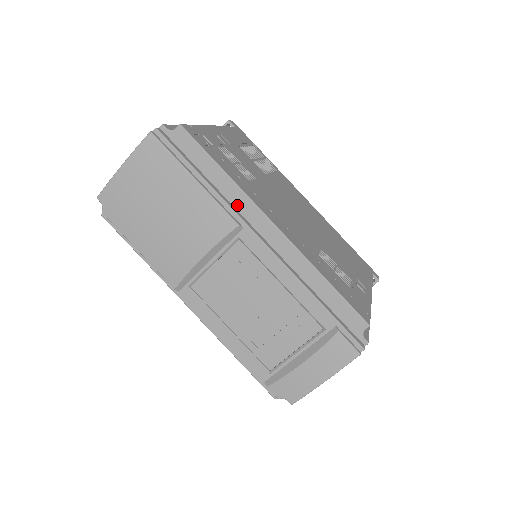
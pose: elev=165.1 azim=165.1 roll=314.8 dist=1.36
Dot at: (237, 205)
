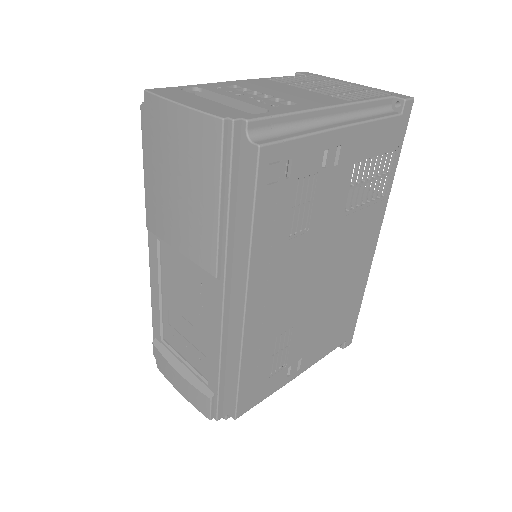
Dot at: (236, 261)
